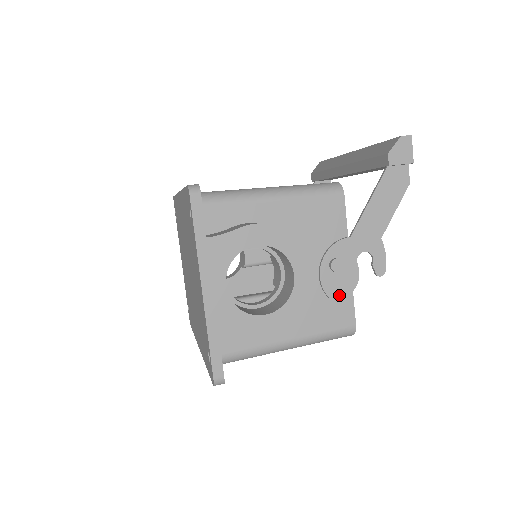
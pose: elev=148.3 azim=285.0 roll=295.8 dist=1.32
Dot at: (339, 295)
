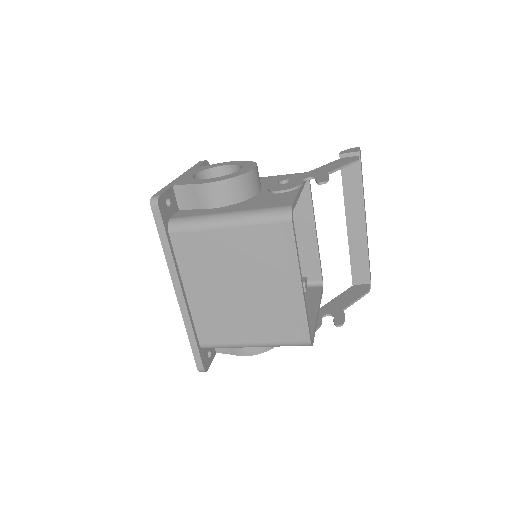
Dot at: (280, 190)
